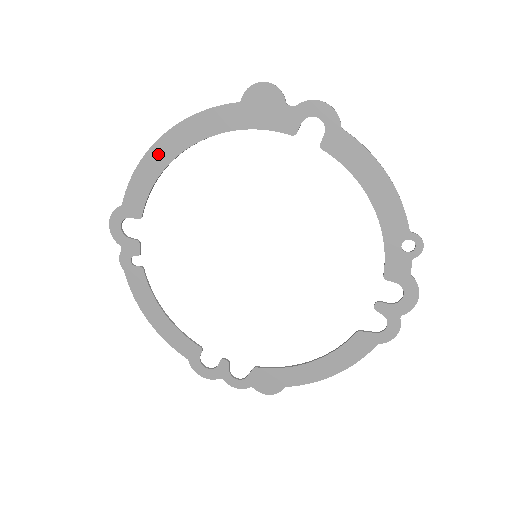
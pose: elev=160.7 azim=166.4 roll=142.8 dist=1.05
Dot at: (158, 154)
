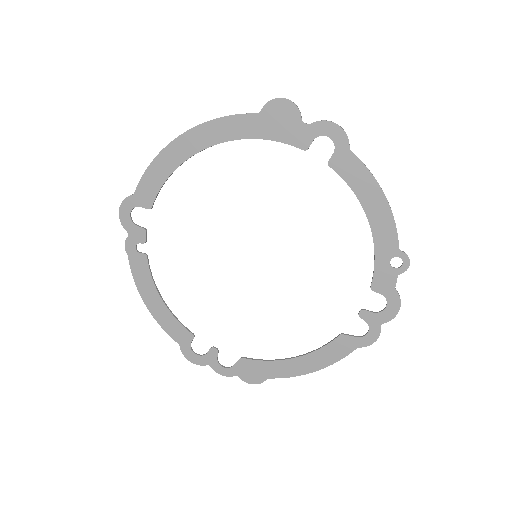
Dot at: (175, 151)
